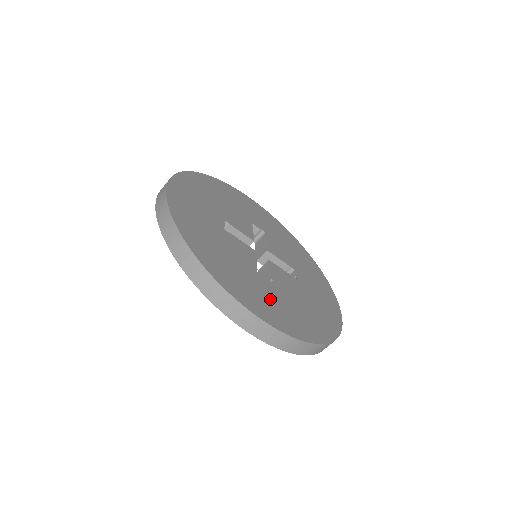
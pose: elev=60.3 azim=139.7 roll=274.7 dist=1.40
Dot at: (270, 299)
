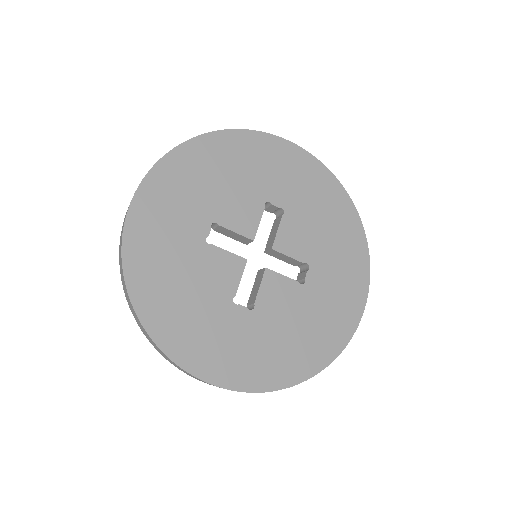
Dot at: (234, 342)
